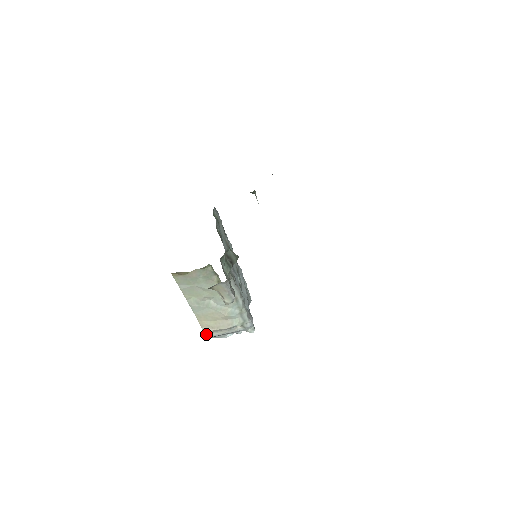
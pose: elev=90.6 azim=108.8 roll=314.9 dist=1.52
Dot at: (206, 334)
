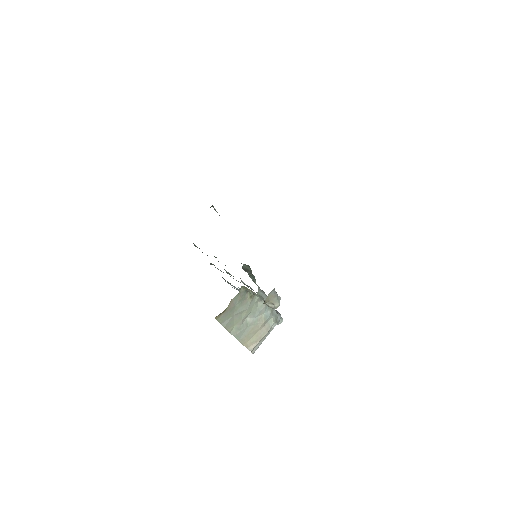
Dot at: (251, 352)
